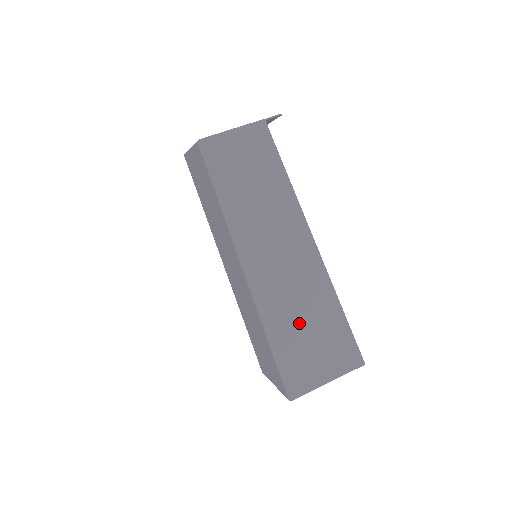
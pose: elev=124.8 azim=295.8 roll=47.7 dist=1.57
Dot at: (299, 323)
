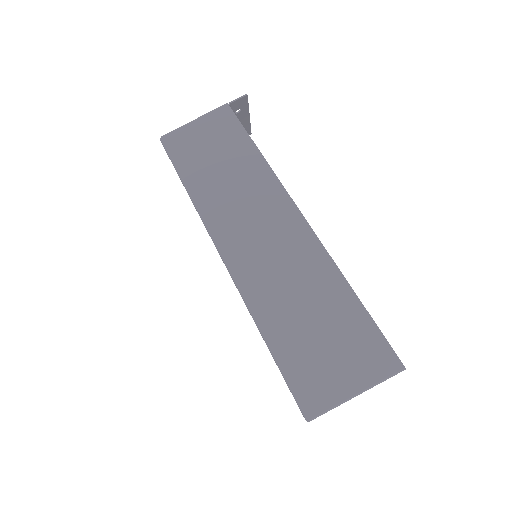
Dot at: (303, 320)
